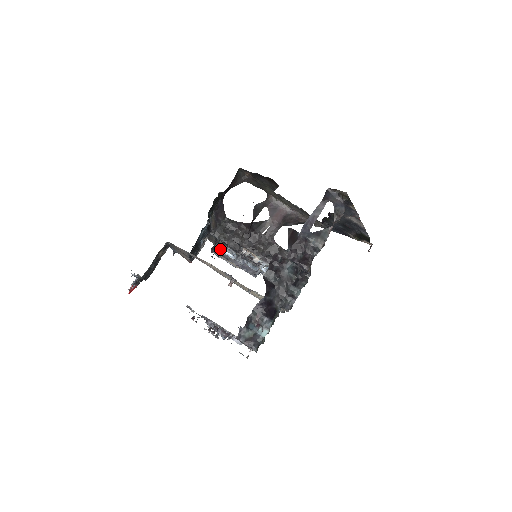
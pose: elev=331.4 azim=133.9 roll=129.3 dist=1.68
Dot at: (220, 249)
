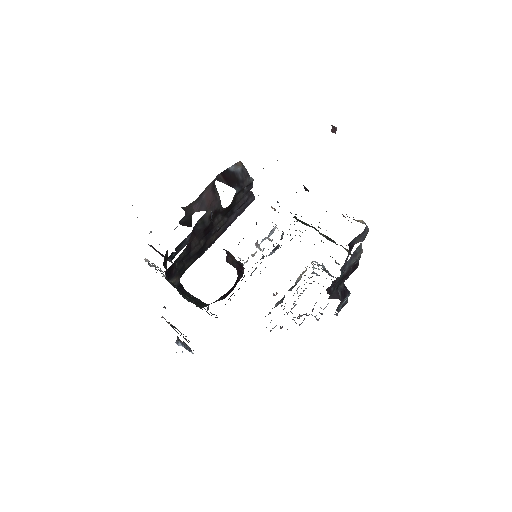
Dot at: (175, 253)
